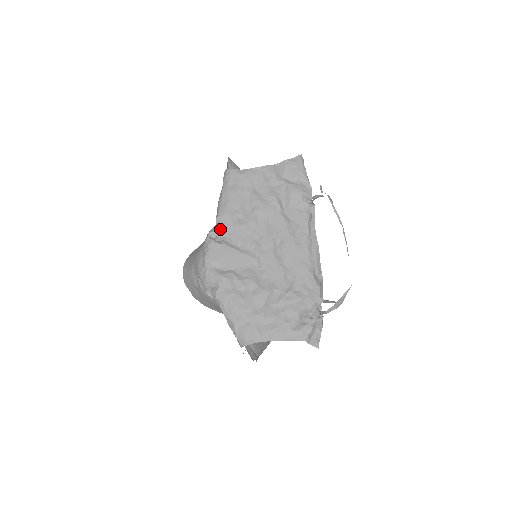
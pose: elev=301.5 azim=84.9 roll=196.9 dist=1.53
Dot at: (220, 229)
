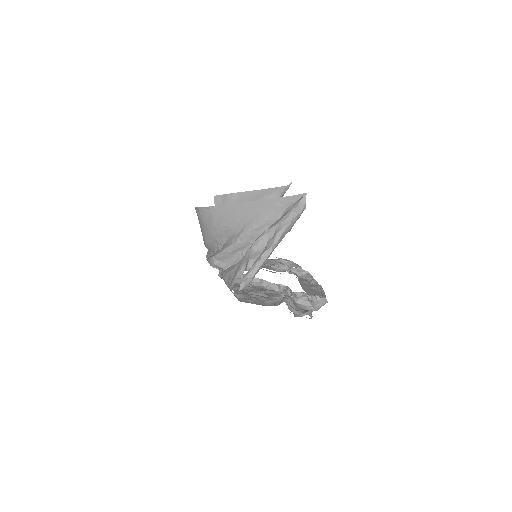
Dot at: occluded
